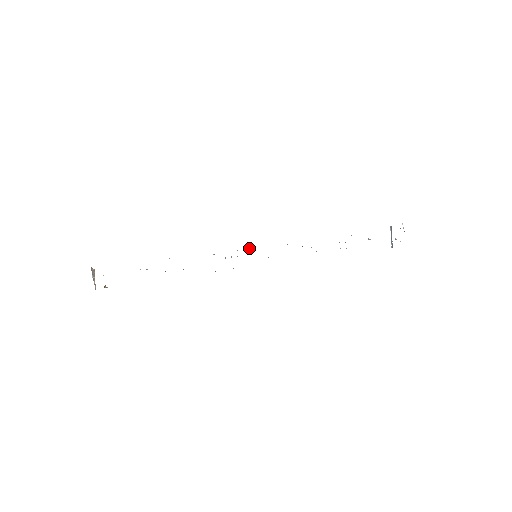
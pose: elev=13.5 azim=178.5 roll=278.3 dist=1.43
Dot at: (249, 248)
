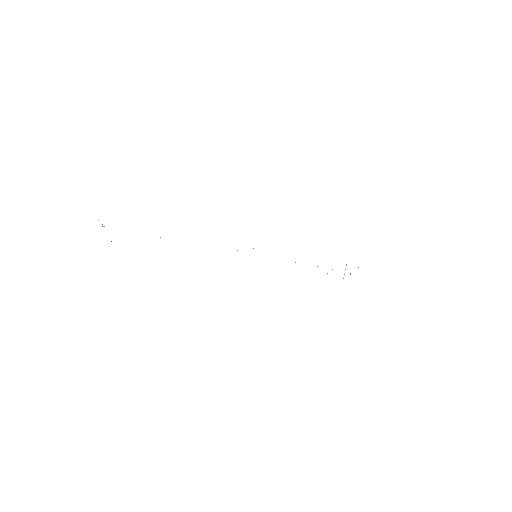
Dot at: occluded
